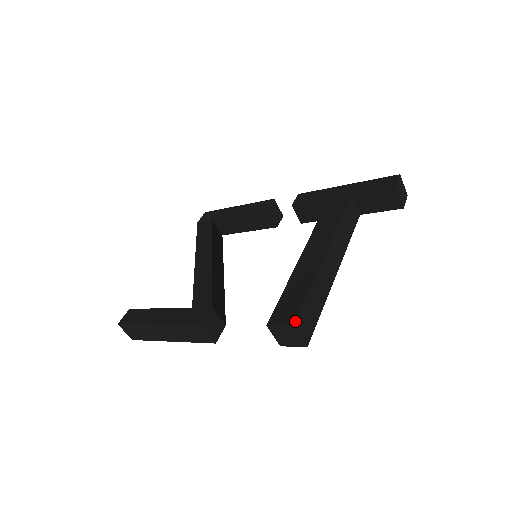
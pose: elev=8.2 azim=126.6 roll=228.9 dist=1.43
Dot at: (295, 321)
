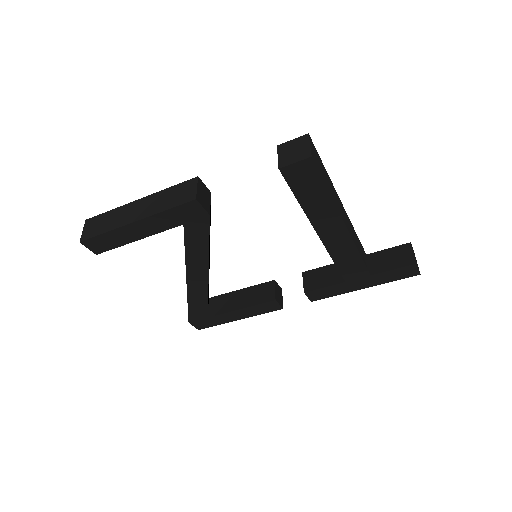
Dot at: (310, 137)
